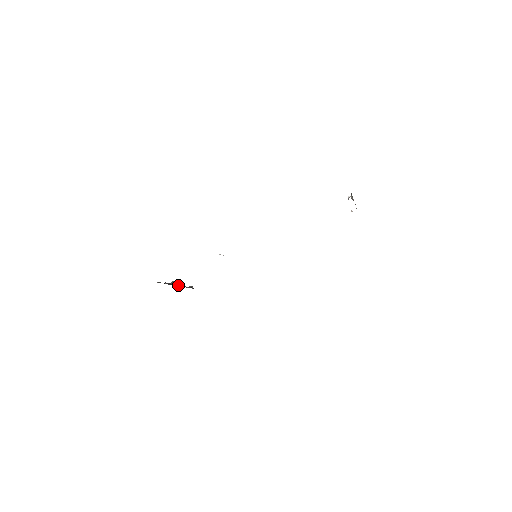
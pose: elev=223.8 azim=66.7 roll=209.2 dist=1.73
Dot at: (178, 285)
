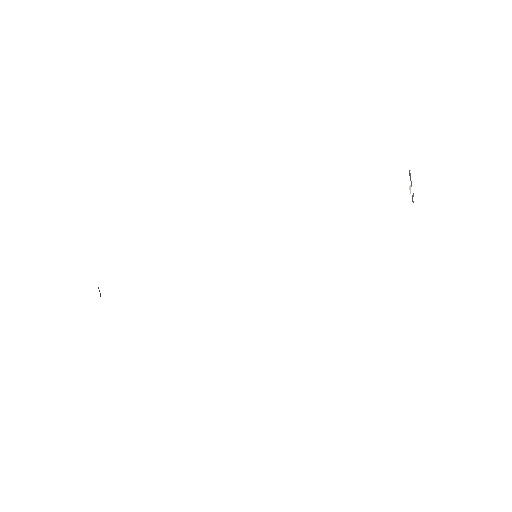
Dot at: occluded
